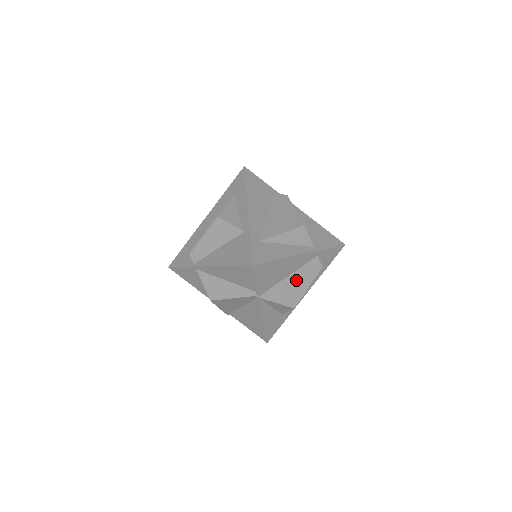
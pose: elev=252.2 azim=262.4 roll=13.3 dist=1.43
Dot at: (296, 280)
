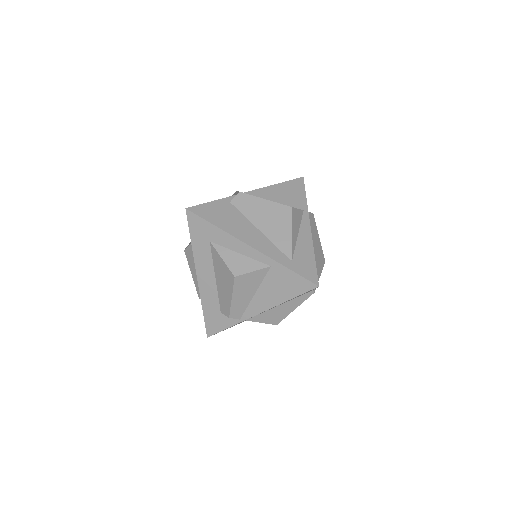
Dot at: (314, 245)
